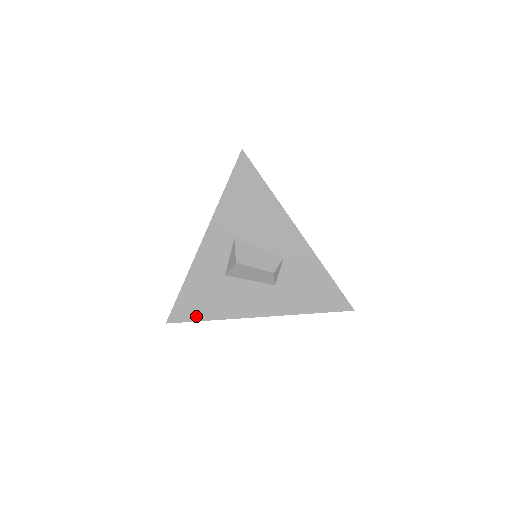
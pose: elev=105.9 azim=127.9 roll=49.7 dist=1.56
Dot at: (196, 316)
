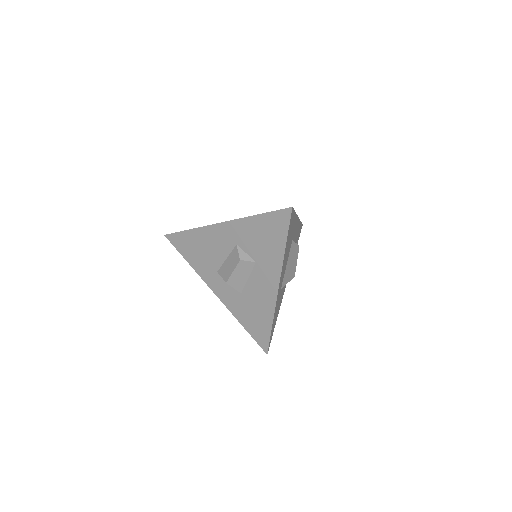
Dot at: (267, 332)
